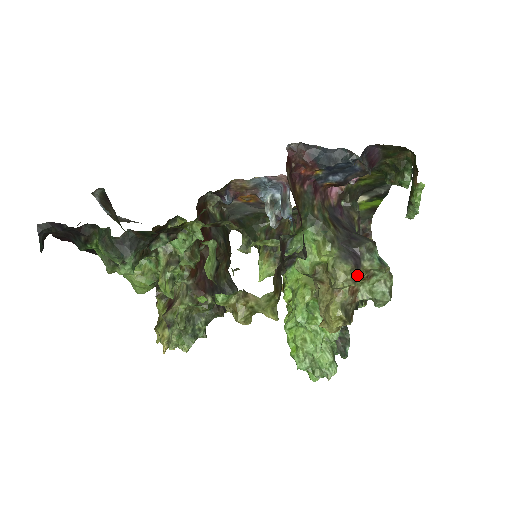
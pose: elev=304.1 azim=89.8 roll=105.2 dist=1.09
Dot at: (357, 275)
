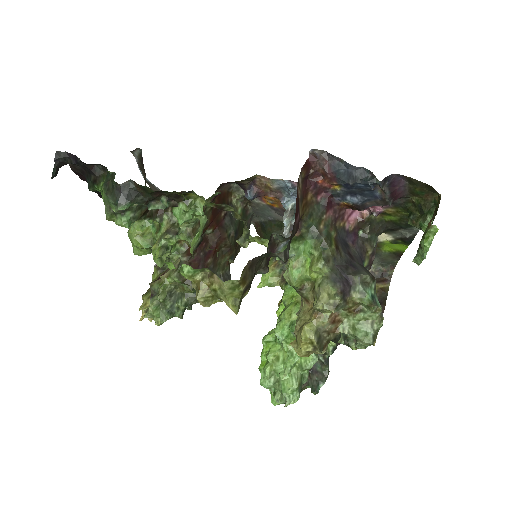
Dot at: (341, 303)
